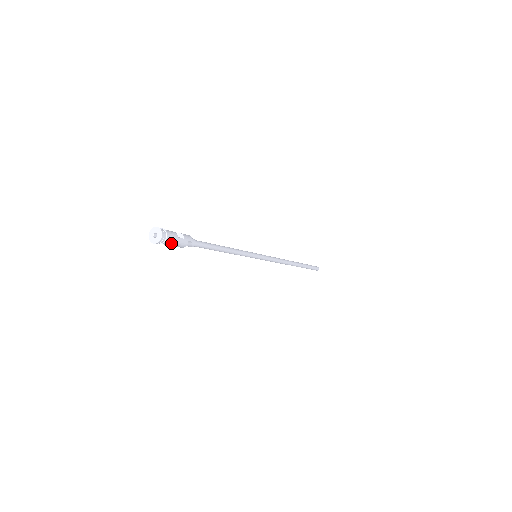
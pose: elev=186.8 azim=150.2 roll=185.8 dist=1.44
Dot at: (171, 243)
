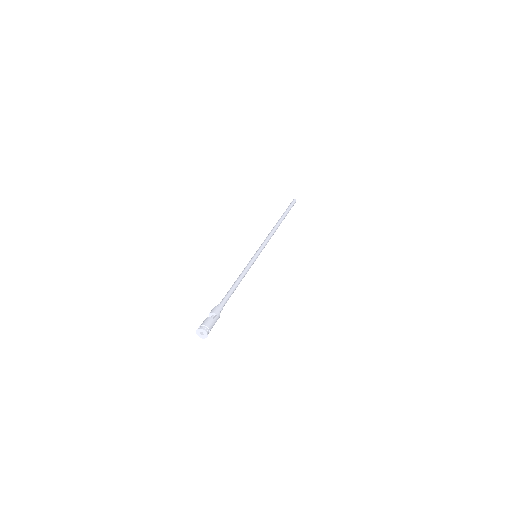
Dot at: (212, 327)
